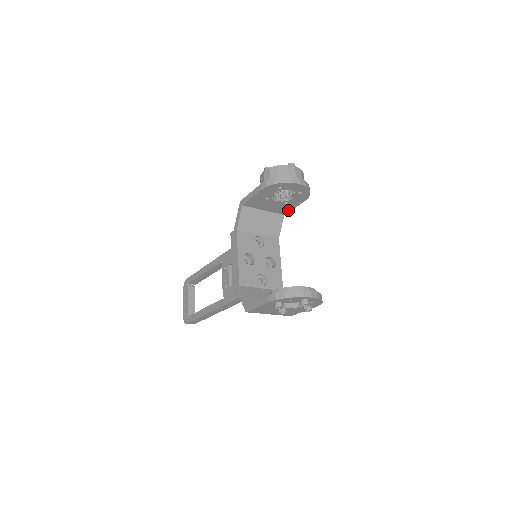
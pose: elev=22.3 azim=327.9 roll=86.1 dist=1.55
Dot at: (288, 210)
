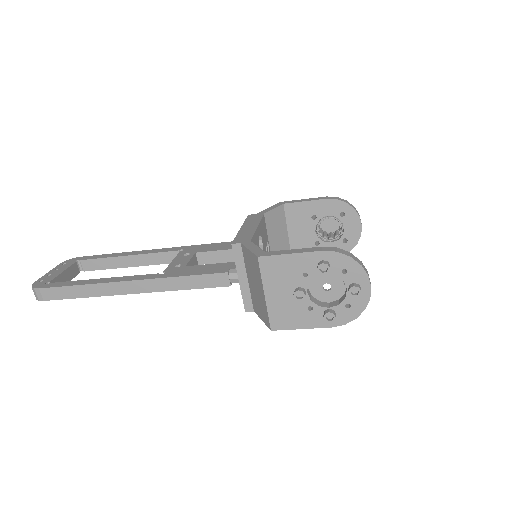
Dot at: occluded
